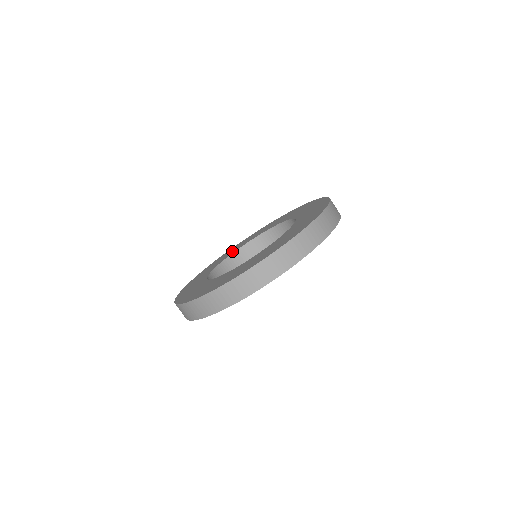
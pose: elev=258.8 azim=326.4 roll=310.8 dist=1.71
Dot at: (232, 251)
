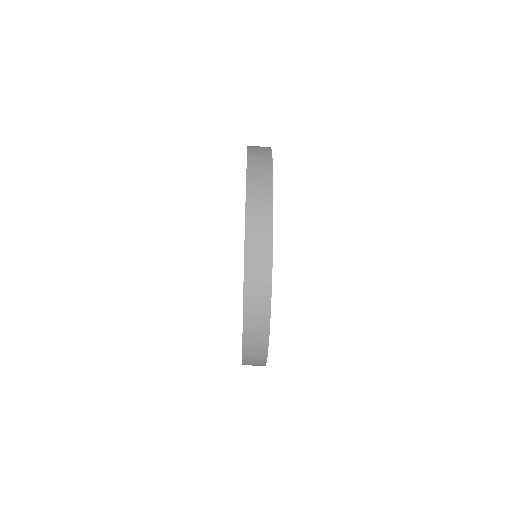
Dot at: occluded
